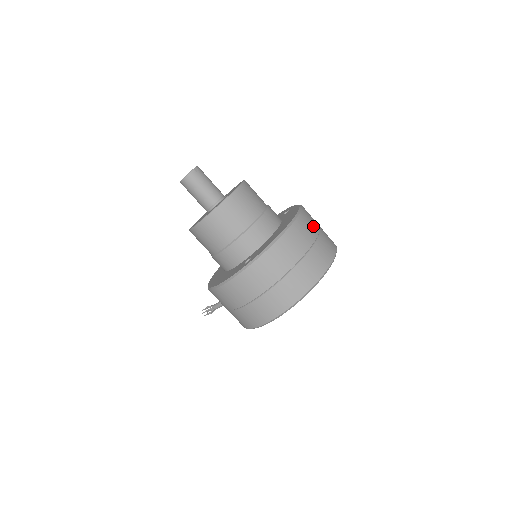
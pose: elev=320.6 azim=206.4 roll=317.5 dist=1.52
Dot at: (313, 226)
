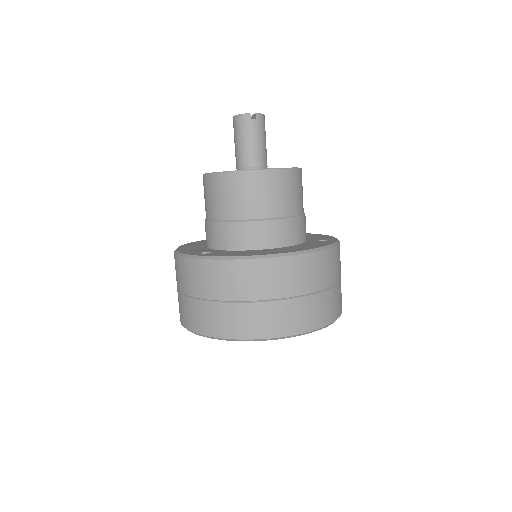
Dot at: (308, 281)
